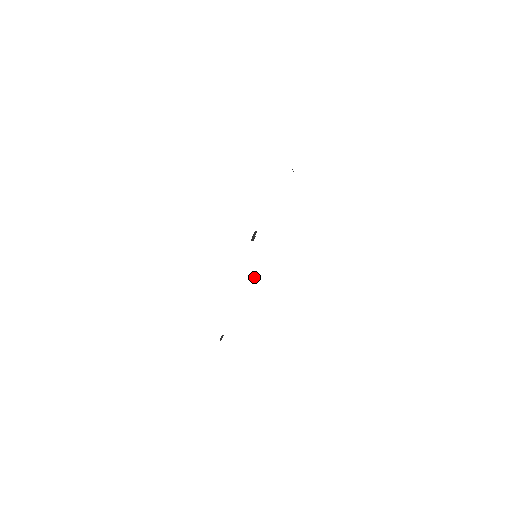
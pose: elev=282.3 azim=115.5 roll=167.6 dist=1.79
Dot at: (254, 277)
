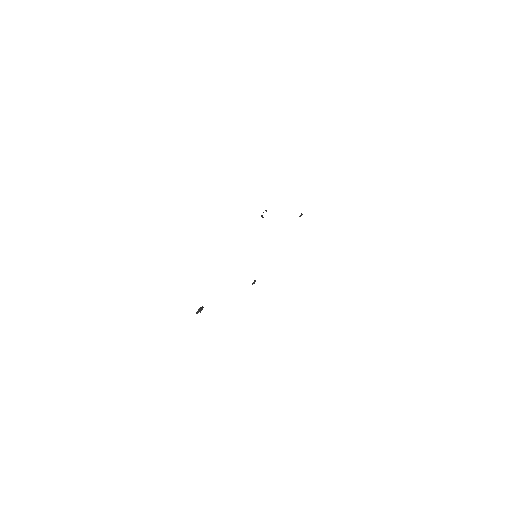
Dot at: (300, 215)
